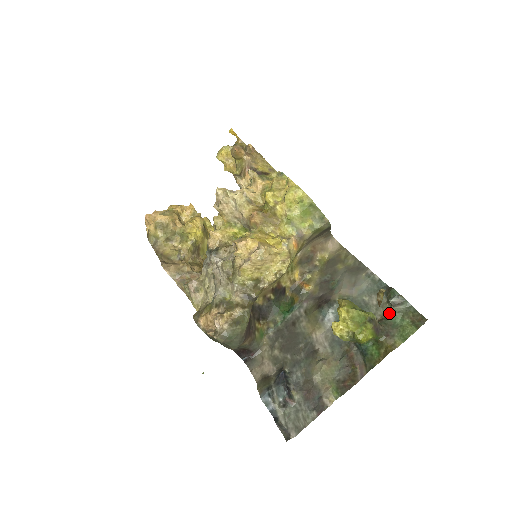
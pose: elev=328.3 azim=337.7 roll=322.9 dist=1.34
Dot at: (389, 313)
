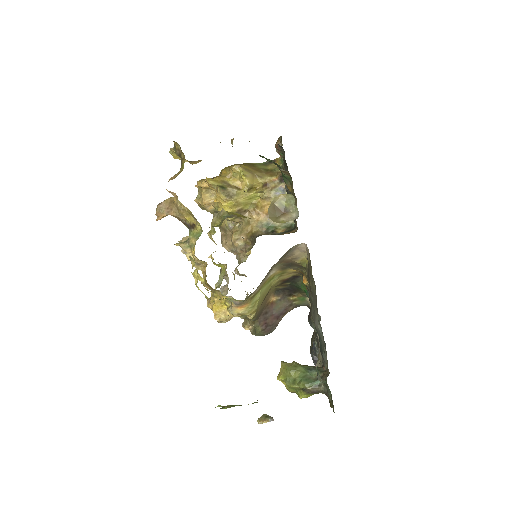
Dot at: occluded
